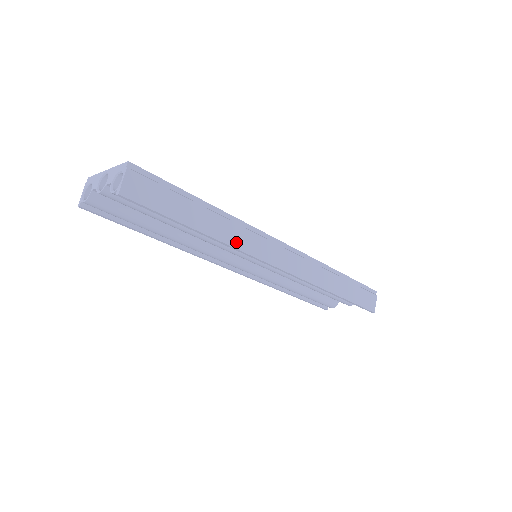
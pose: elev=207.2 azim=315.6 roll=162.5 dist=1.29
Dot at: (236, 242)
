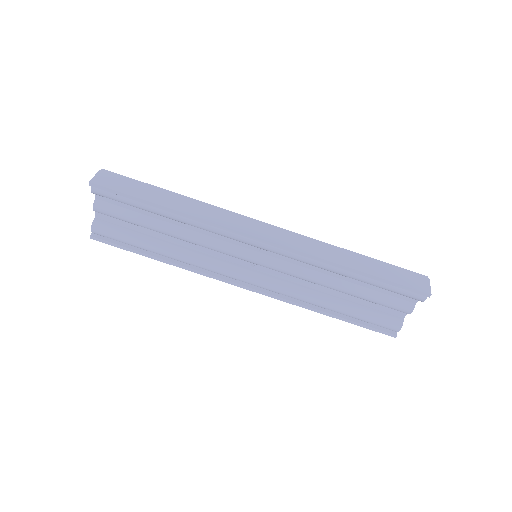
Dot at: (206, 216)
